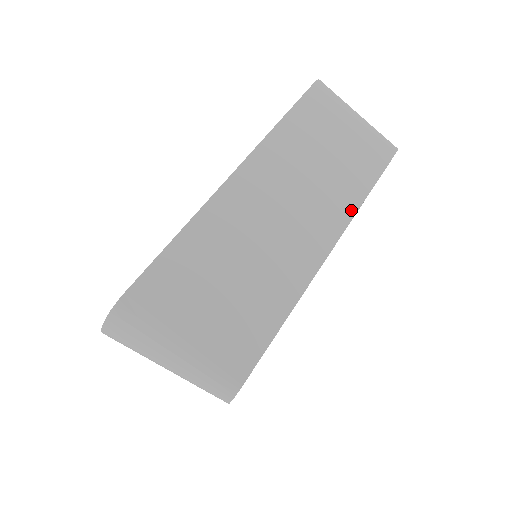
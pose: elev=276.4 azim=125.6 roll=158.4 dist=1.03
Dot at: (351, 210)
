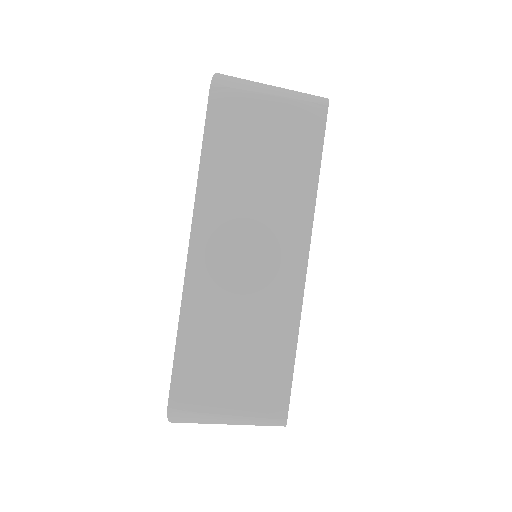
Dot at: (308, 210)
